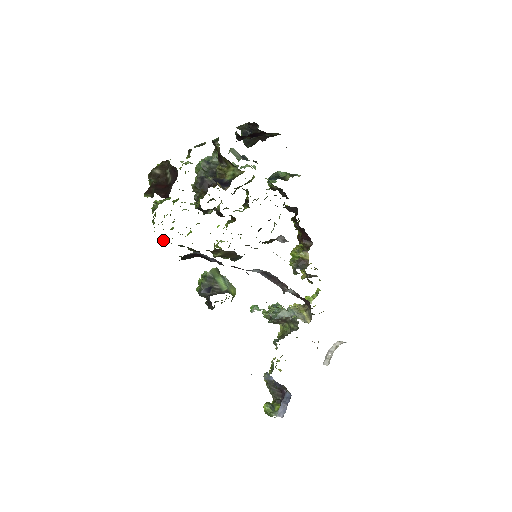
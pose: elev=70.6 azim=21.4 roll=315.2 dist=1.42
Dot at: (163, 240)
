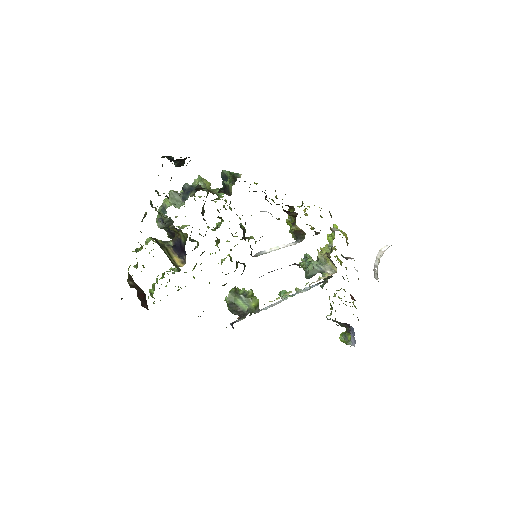
Dot at: occluded
